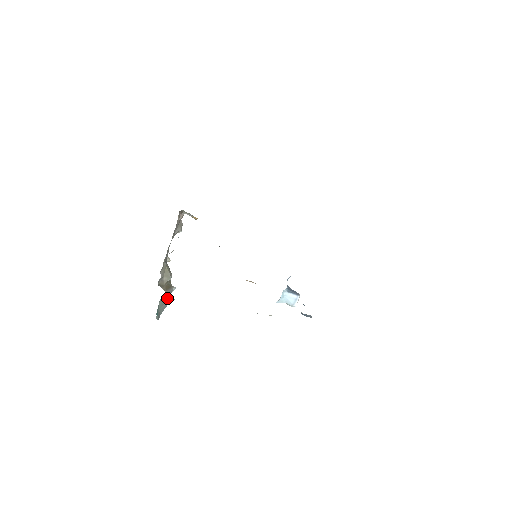
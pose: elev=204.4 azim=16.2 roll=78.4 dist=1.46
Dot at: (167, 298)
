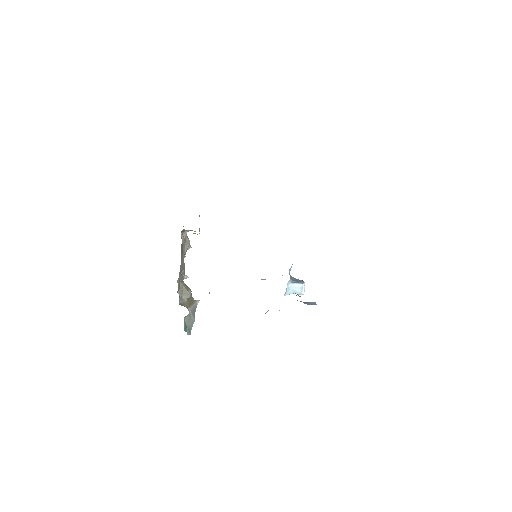
Dot at: (193, 313)
